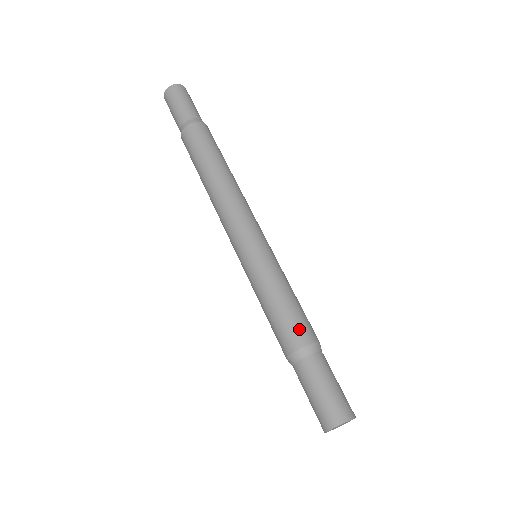
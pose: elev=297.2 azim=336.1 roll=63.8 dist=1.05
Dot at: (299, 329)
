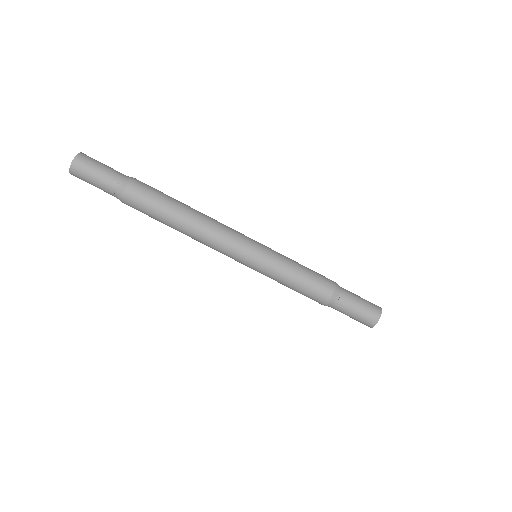
Dot at: (318, 295)
